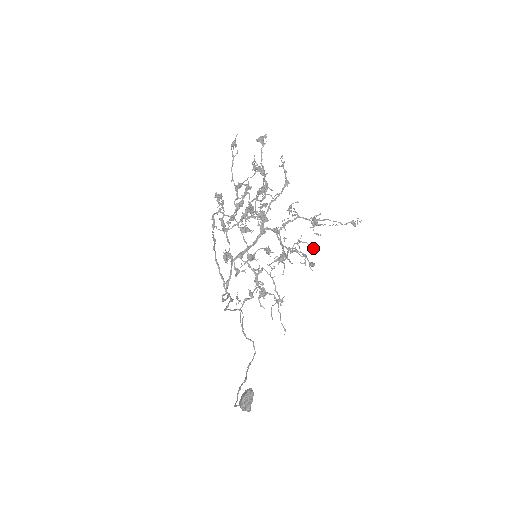
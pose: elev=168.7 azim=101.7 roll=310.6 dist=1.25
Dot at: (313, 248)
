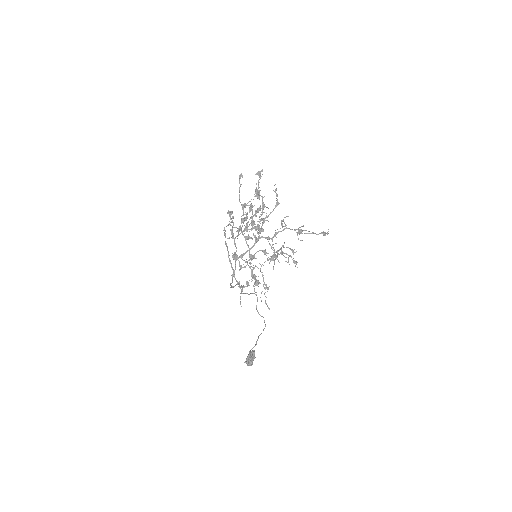
Dot at: (293, 252)
